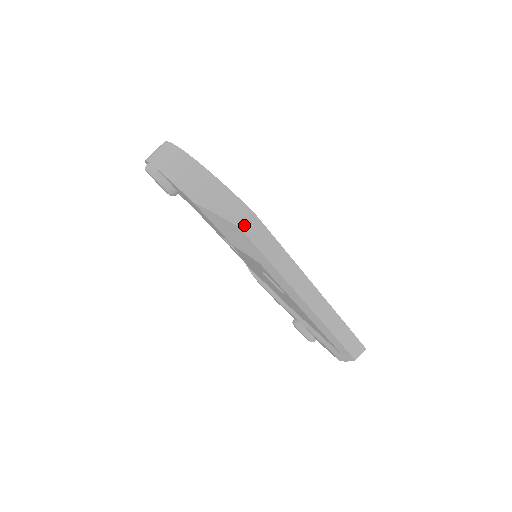
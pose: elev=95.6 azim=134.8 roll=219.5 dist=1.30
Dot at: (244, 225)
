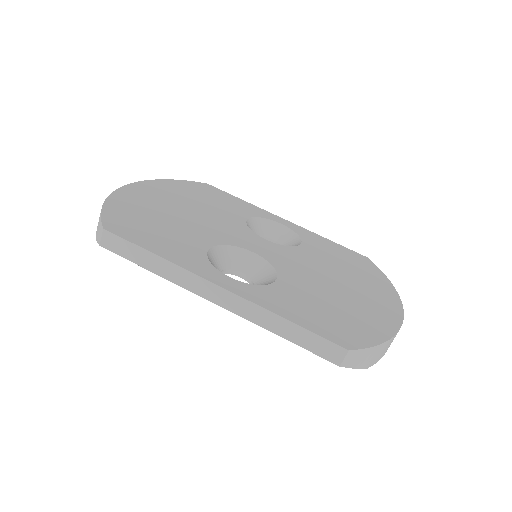
Dot at: (103, 243)
